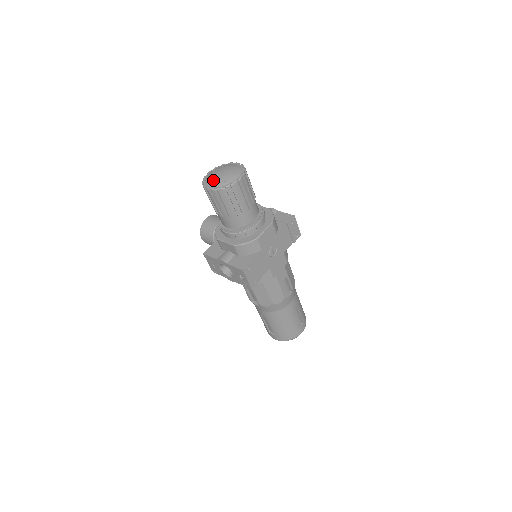
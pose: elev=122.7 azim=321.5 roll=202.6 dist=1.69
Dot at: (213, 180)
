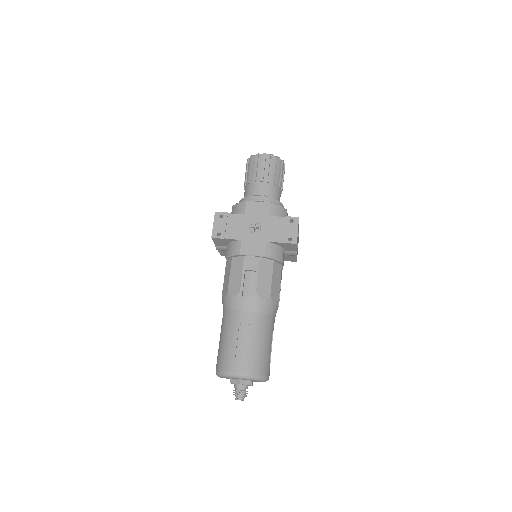
Dot at: occluded
